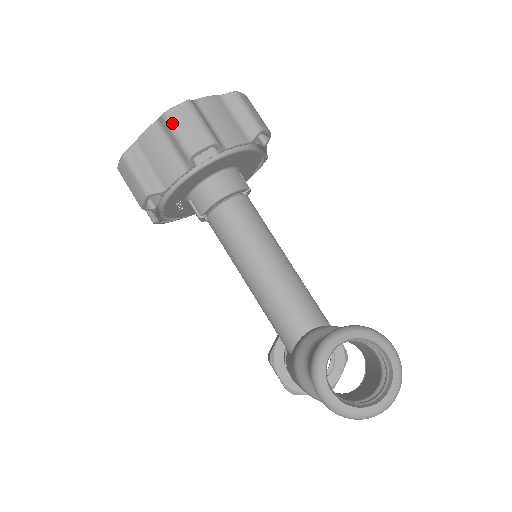
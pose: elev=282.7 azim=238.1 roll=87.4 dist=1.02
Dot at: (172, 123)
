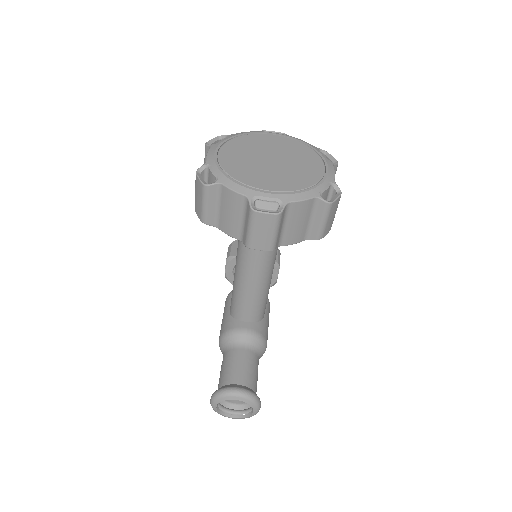
Dot at: (253, 221)
